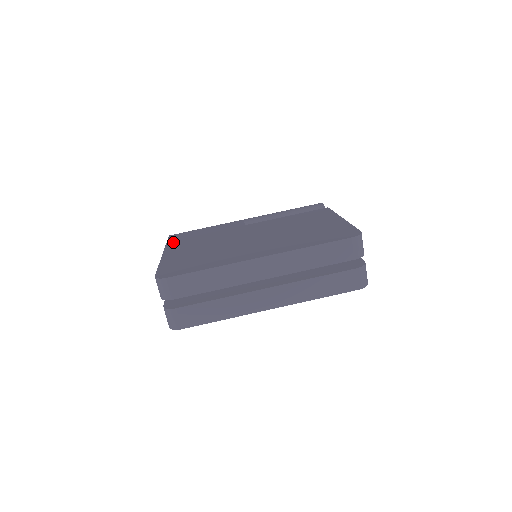
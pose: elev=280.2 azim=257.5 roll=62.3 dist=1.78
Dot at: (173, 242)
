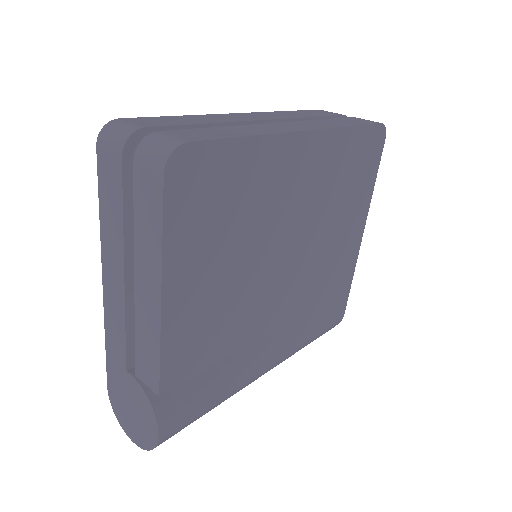
Dot at: occluded
